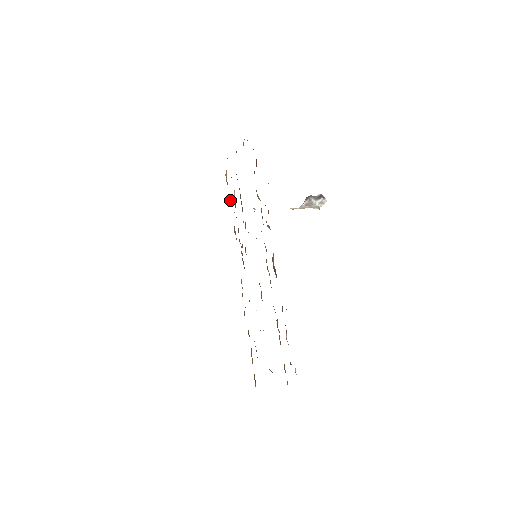
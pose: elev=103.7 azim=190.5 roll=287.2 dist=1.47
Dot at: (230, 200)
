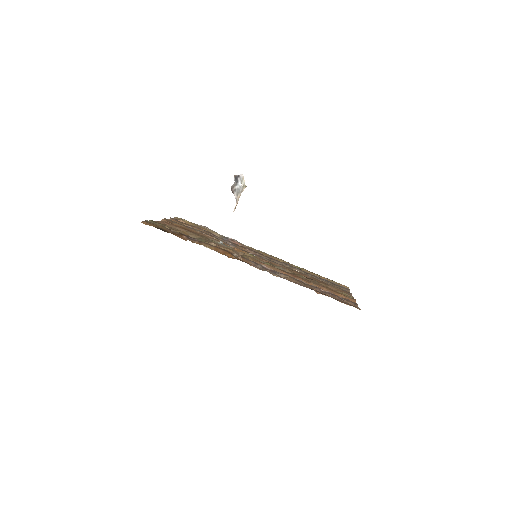
Dot at: occluded
